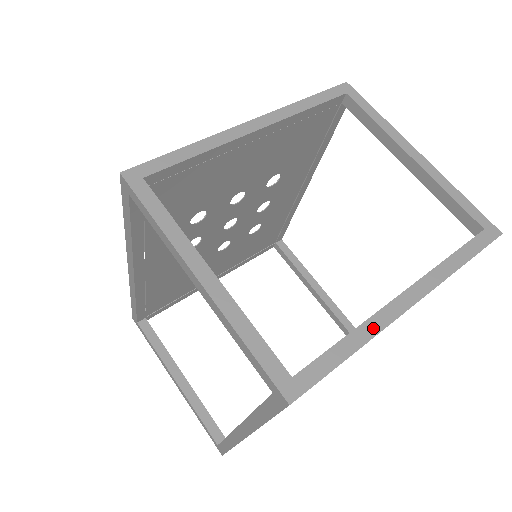
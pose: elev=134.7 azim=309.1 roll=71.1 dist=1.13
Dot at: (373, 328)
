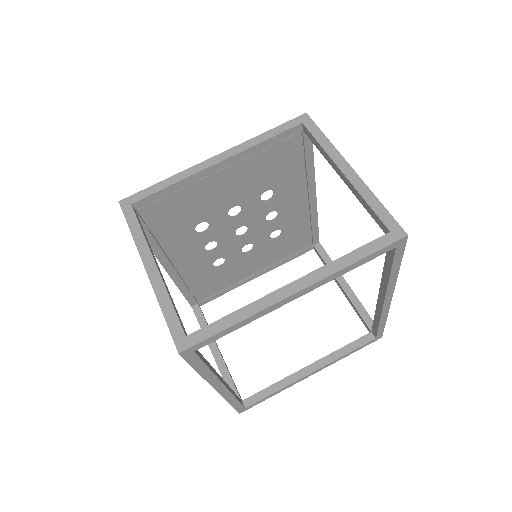
Dot at: (256, 308)
